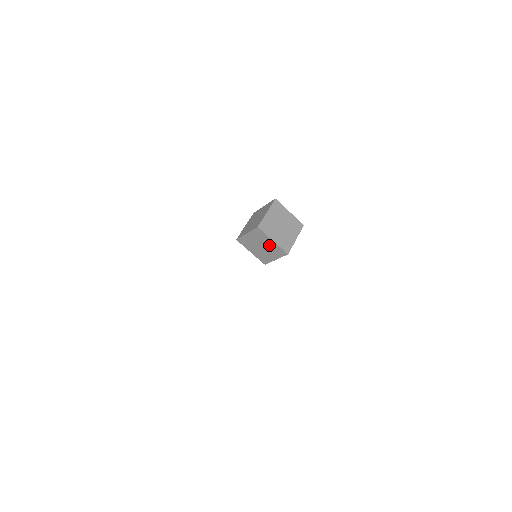
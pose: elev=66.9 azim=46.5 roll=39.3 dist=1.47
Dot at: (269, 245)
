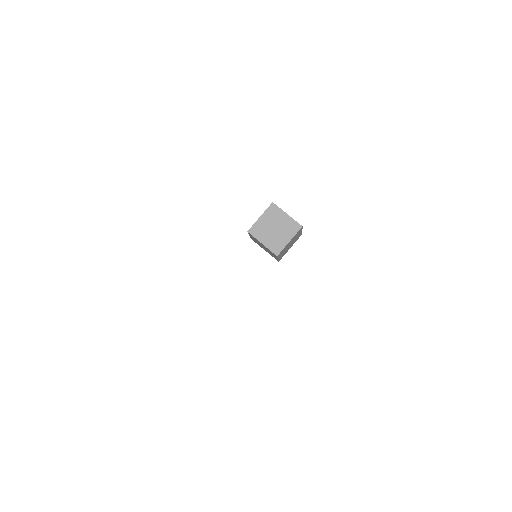
Dot at: (264, 247)
